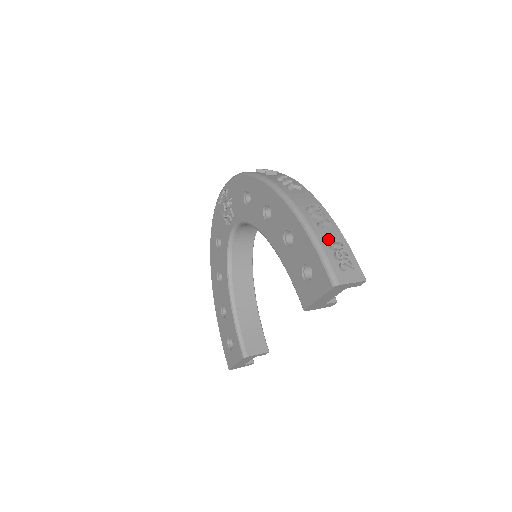
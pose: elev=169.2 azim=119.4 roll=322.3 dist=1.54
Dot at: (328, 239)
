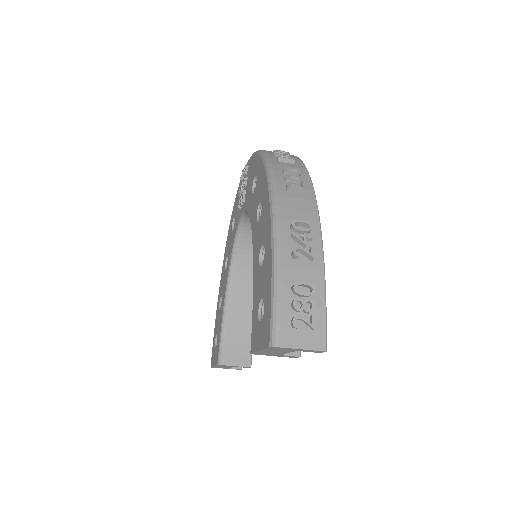
Dot at: (297, 276)
